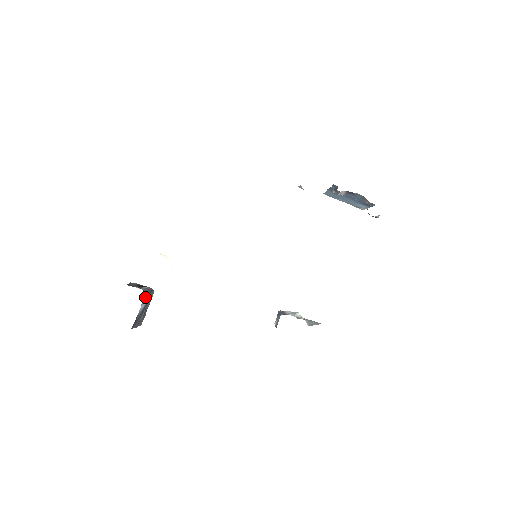
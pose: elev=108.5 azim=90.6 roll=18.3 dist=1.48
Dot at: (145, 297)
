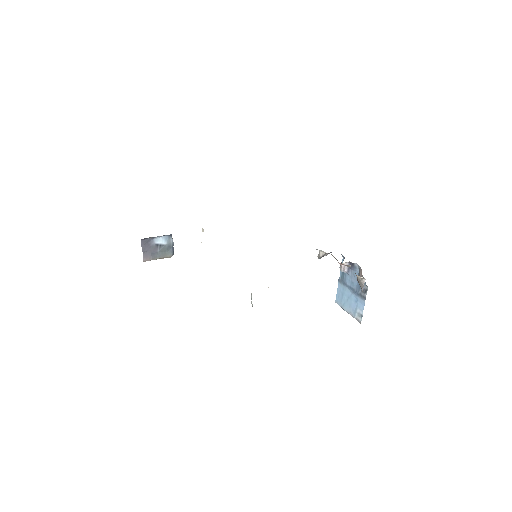
Dot at: (168, 238)
